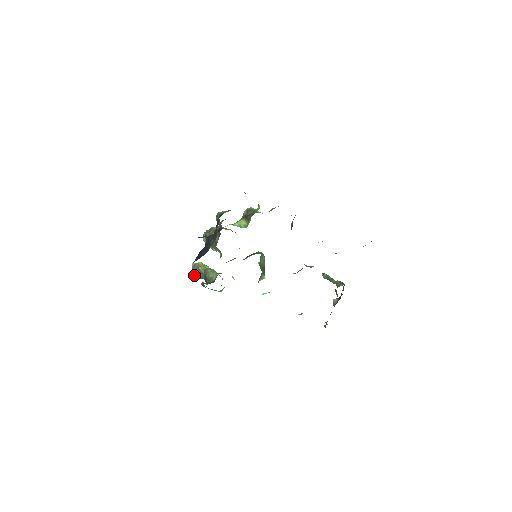
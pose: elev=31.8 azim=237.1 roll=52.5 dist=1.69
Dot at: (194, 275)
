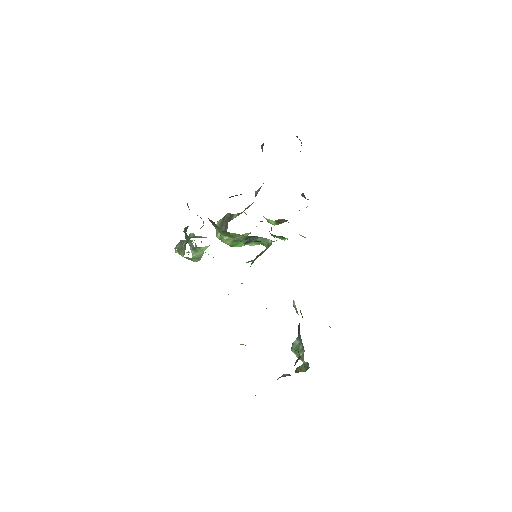
Dot at: occluded
